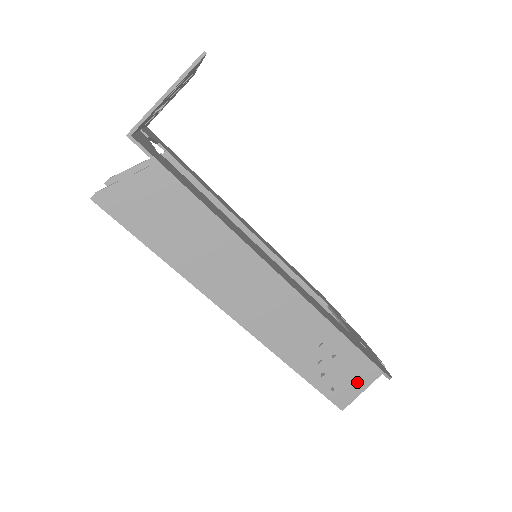
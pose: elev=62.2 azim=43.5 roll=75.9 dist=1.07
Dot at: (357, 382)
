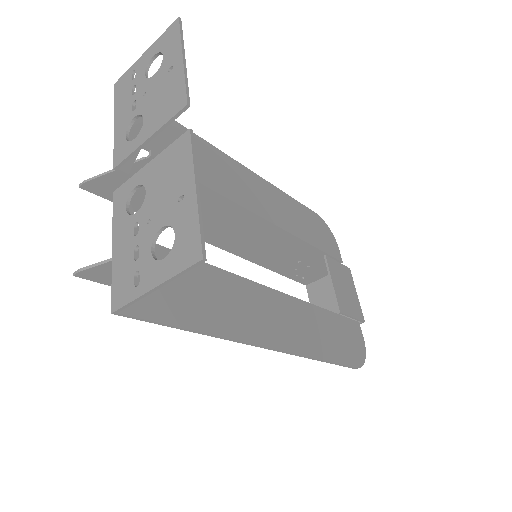
Dot at: occluded
